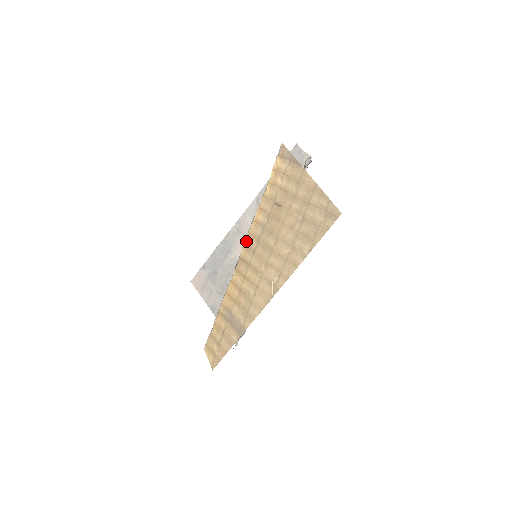
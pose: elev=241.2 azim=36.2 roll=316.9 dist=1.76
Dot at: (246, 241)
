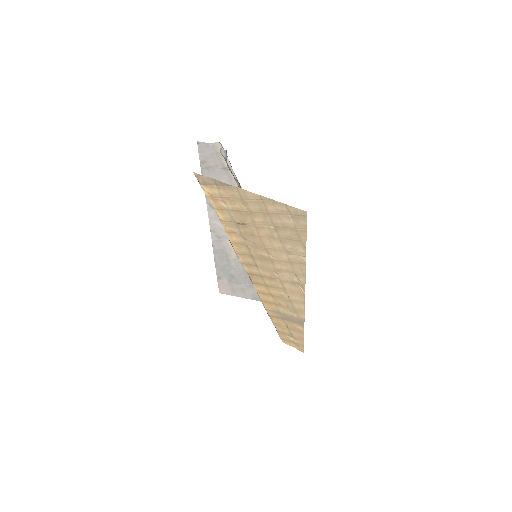
Dot at: (241, 260)
